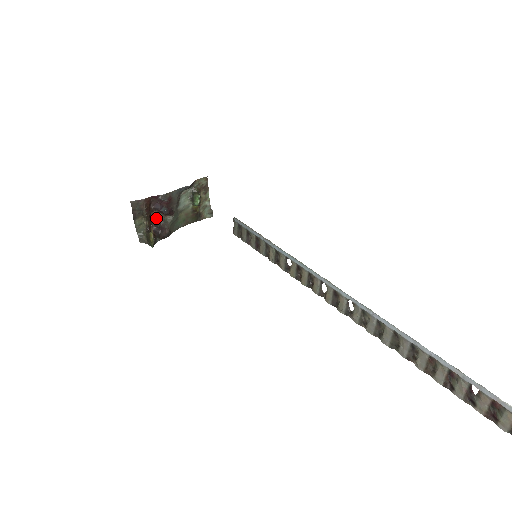
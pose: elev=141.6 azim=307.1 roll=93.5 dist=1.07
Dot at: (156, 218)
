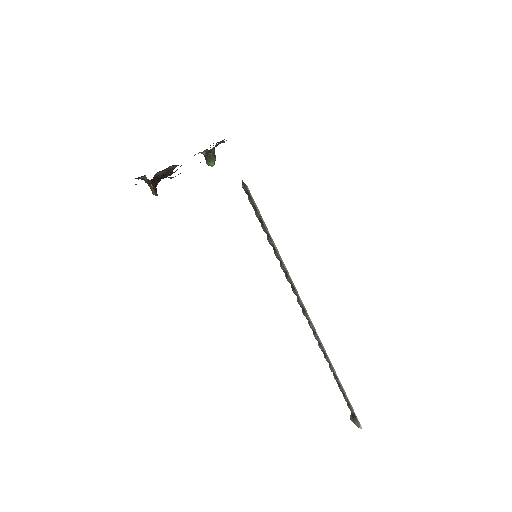
Dot at: (160, 171)
